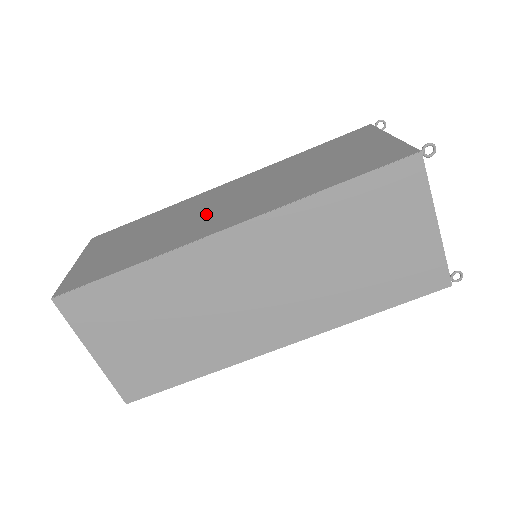
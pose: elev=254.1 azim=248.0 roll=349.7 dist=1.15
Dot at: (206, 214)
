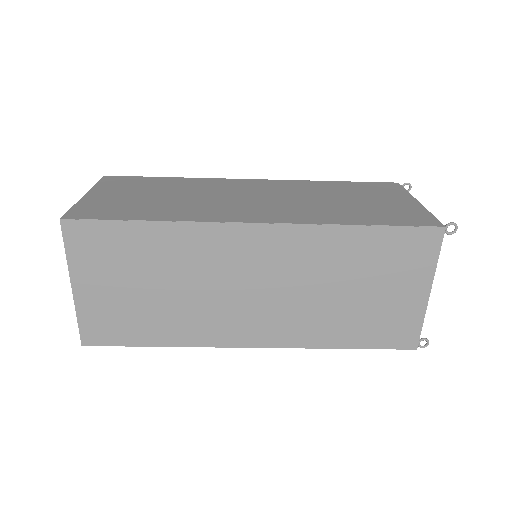
Dot at: (233, 201)
